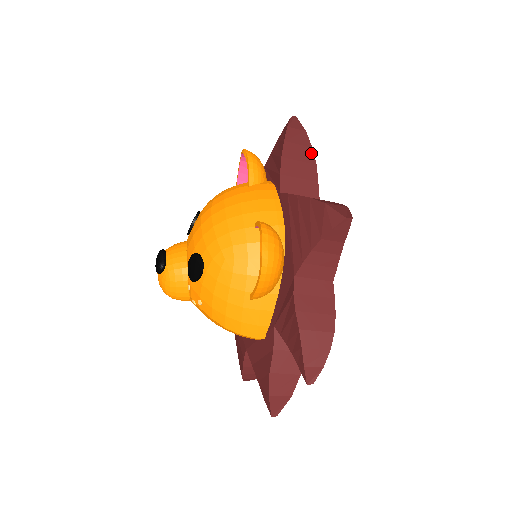
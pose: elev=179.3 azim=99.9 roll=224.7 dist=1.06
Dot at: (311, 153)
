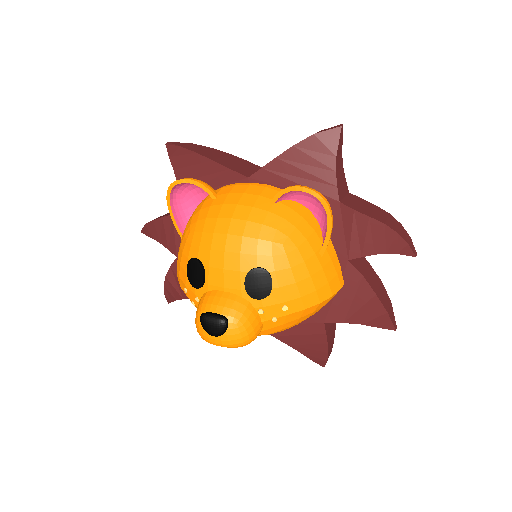
Dot at: (217, 150)
